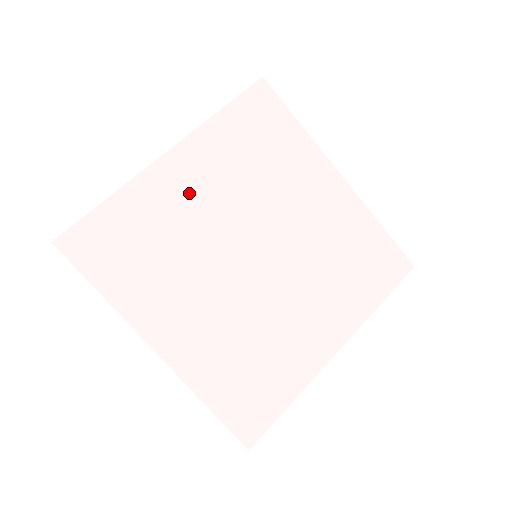
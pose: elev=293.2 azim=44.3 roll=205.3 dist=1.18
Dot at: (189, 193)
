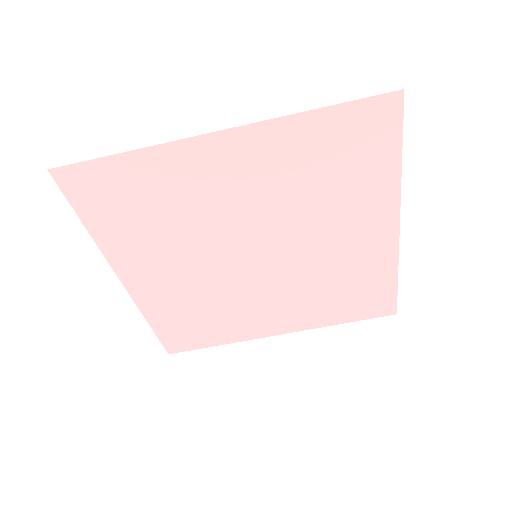
Dot at: (221, 181)
